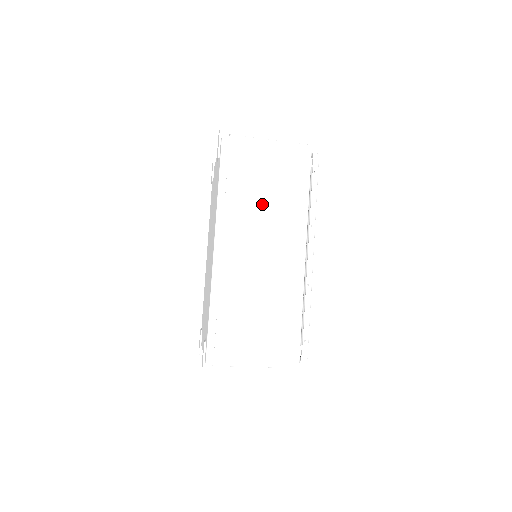
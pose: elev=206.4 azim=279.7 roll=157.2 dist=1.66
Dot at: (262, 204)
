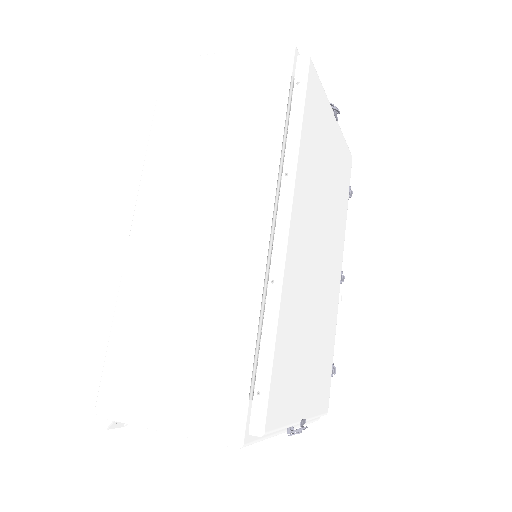
Dot at: (205, 149)
